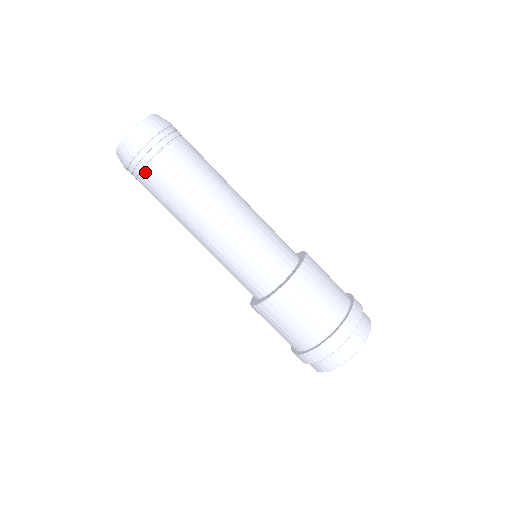
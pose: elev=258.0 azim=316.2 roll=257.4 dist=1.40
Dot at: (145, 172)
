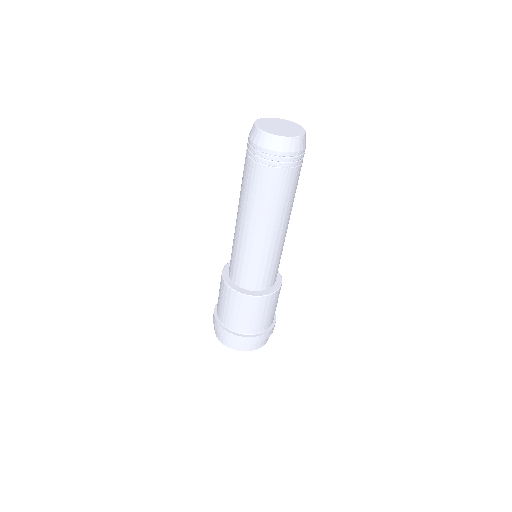
Dot at: (264, 167)
